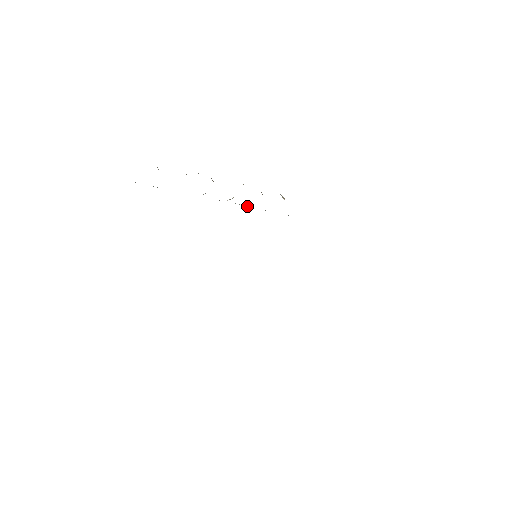
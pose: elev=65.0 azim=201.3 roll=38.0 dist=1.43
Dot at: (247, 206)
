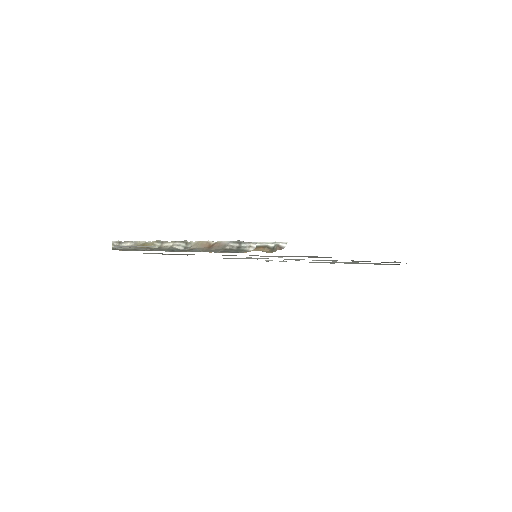
Dot at: occluded
